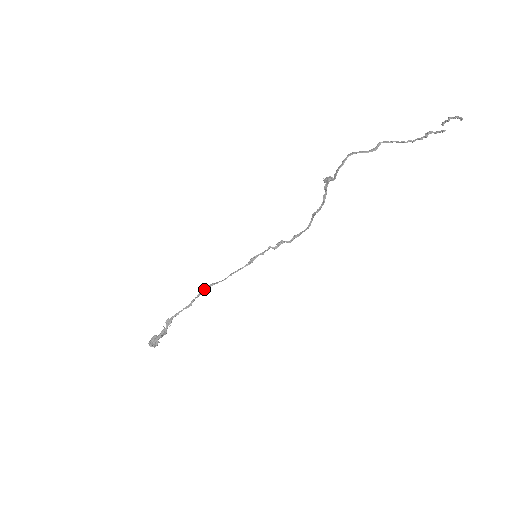
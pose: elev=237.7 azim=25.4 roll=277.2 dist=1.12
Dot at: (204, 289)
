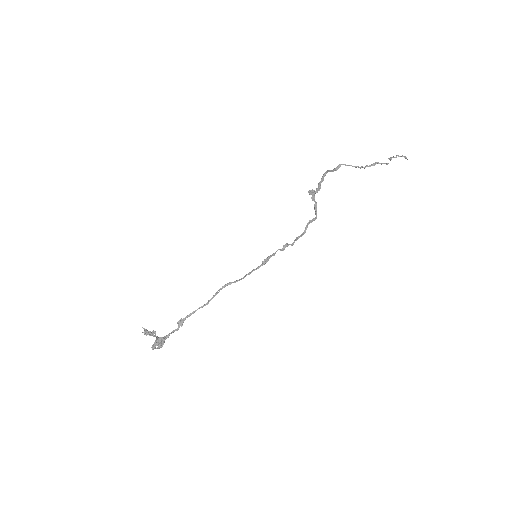
Dot at: (222, 288)
